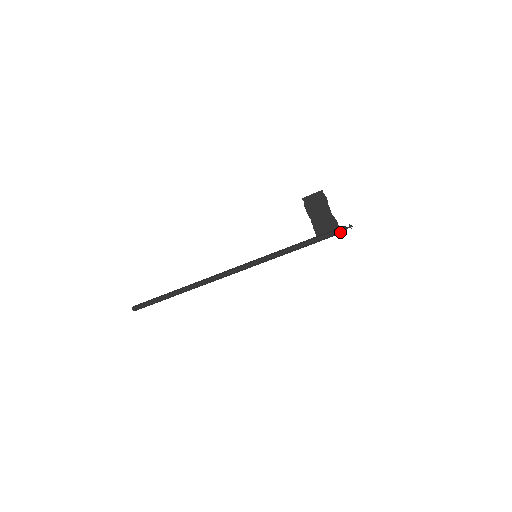
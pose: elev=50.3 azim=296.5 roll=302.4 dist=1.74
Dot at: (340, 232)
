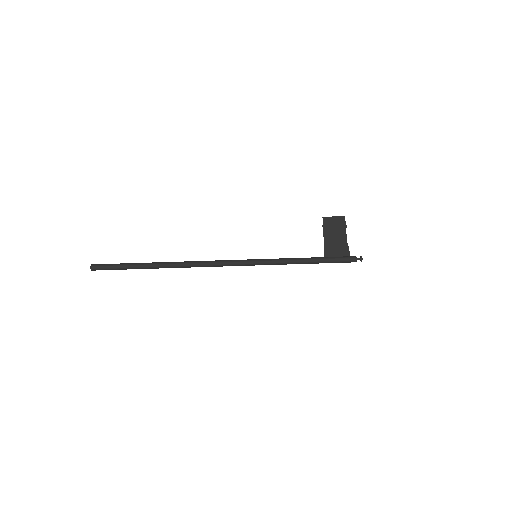
Dot at: (350, 260)
